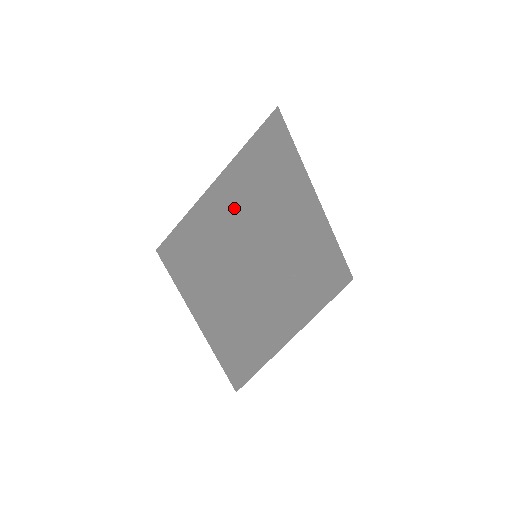
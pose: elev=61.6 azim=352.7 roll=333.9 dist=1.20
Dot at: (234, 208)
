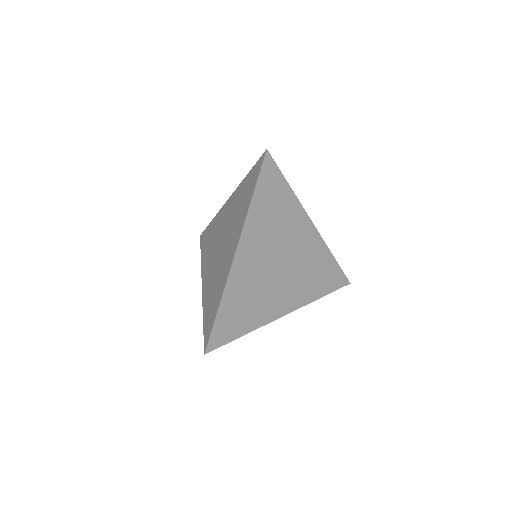
Dot at: (234, 220)
